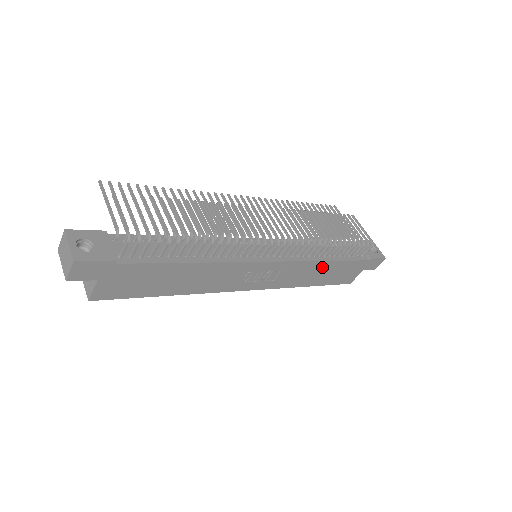
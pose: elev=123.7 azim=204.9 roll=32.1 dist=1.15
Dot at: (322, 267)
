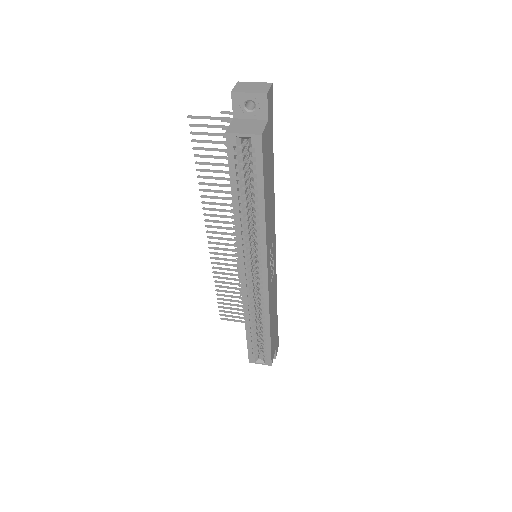
Dot at: (275, 305)
